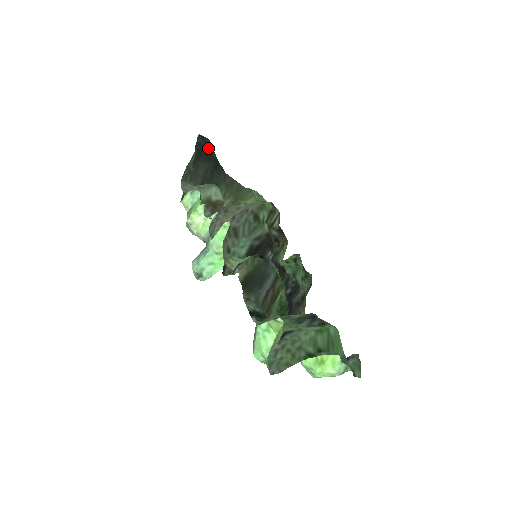
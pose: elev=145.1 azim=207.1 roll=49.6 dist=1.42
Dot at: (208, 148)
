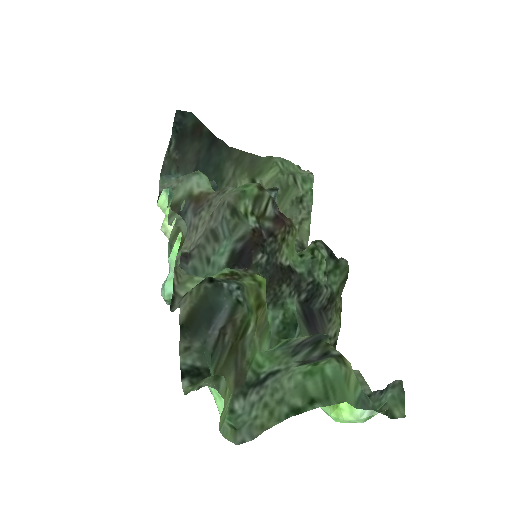
Dot at: (194, 124)
